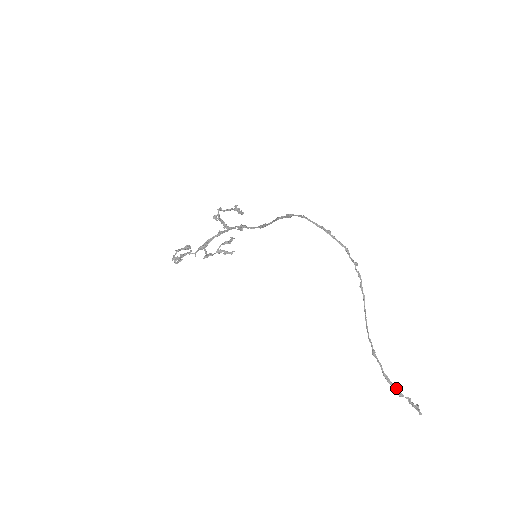
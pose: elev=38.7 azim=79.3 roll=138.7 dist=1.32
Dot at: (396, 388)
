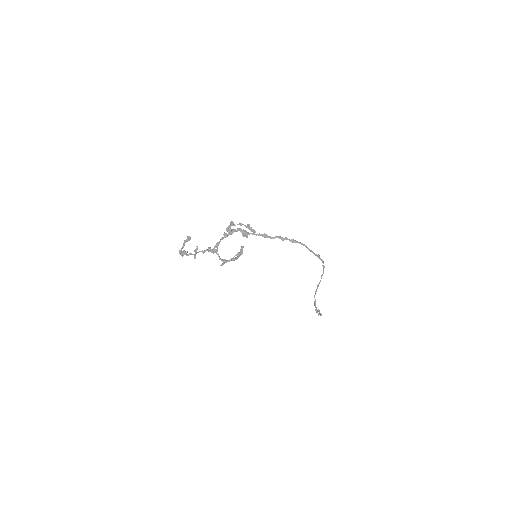
Dot at: (319, 314)
